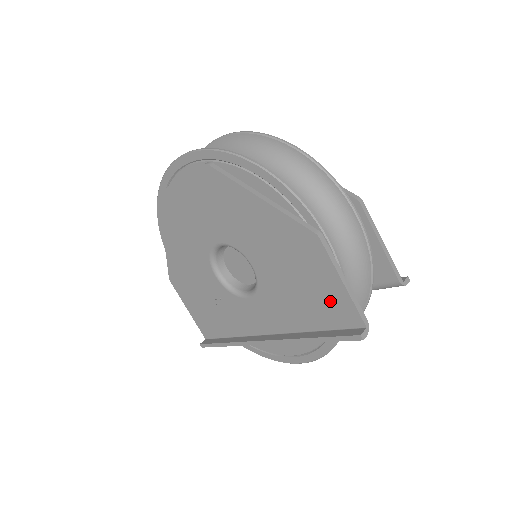
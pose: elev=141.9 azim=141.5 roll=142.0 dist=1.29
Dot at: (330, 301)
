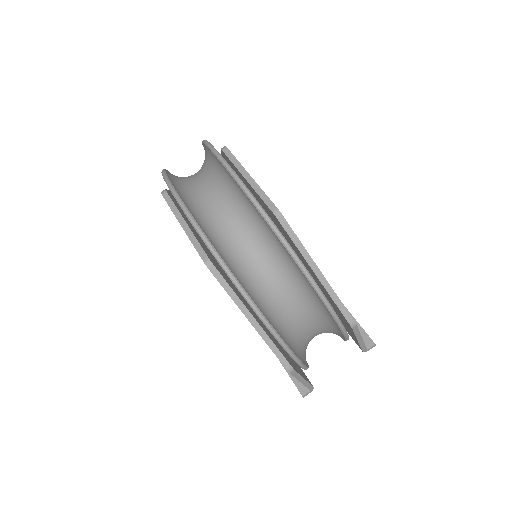
Dot at: occluded
